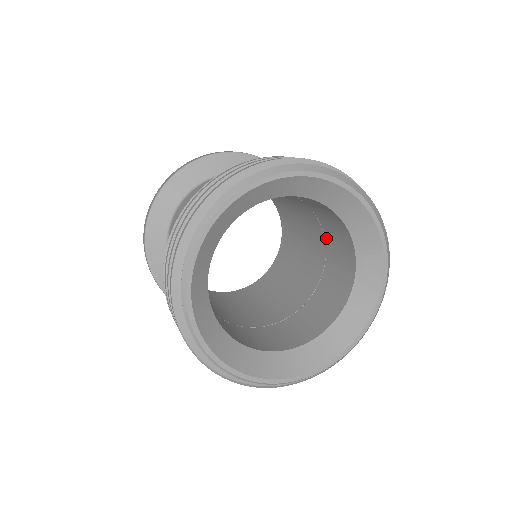
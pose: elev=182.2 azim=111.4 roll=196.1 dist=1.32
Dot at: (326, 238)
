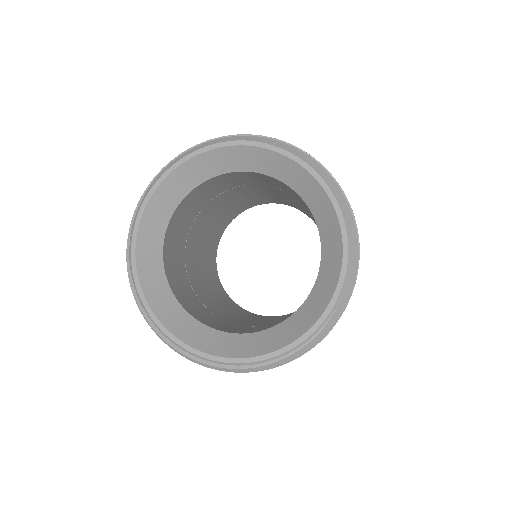
Dot at: occluded
